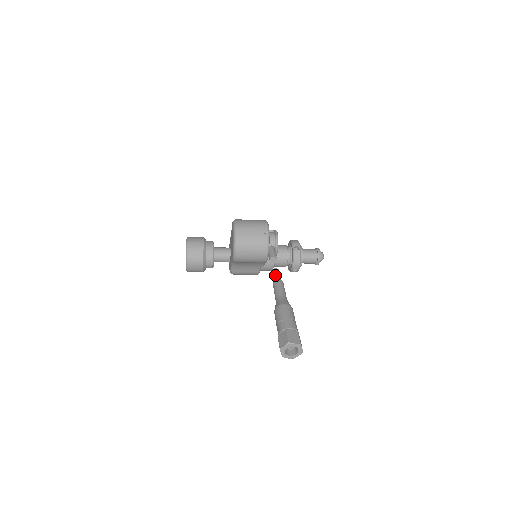
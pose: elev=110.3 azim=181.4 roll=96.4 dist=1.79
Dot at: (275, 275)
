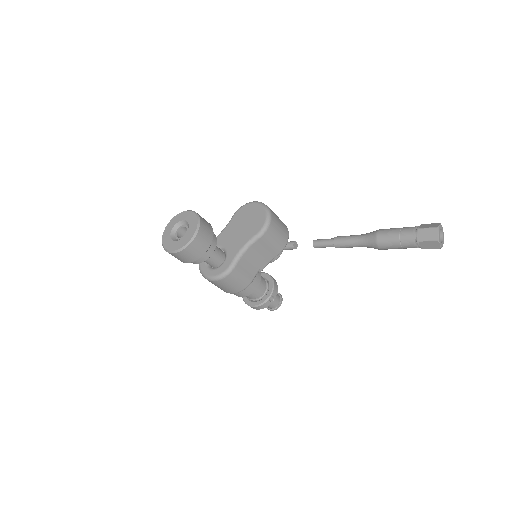
Dot at: occluded
